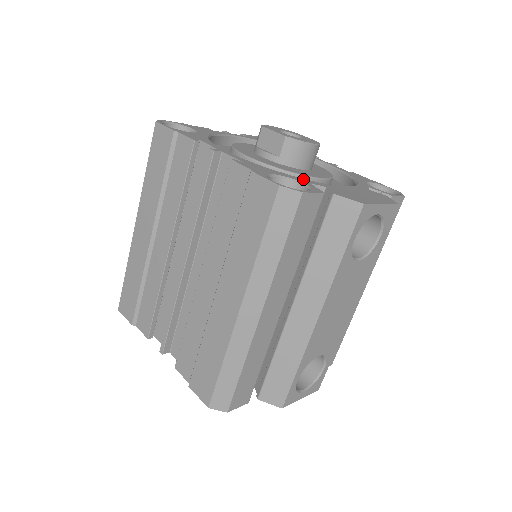
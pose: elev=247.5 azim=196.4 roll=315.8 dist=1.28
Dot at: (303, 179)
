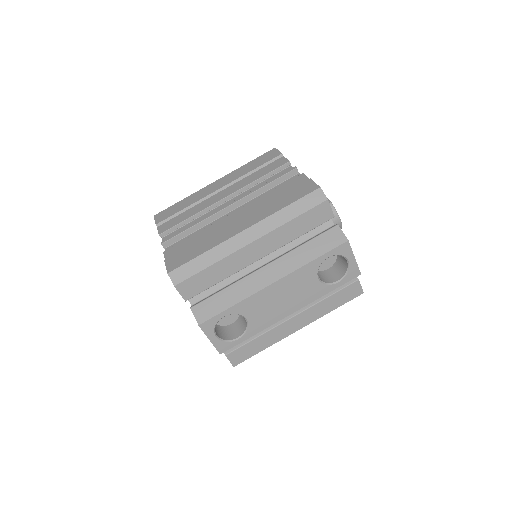
Dot at: occluded
